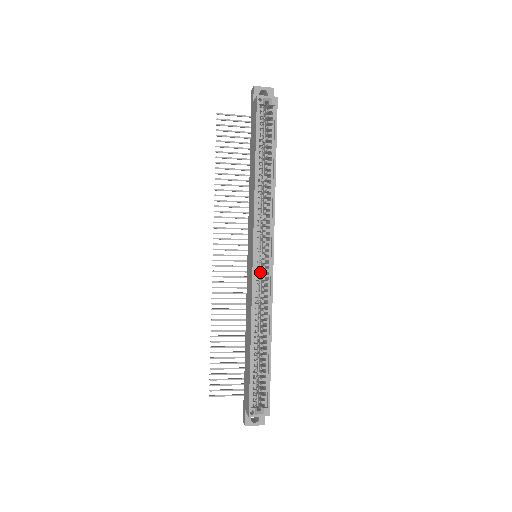
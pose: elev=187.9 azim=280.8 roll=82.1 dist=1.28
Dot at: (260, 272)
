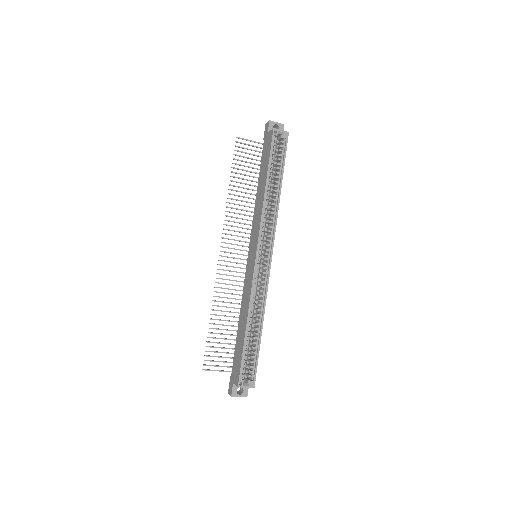
Dot at: (259, 269)
